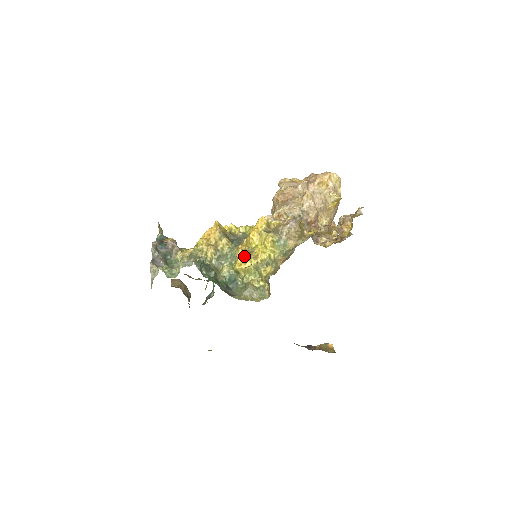
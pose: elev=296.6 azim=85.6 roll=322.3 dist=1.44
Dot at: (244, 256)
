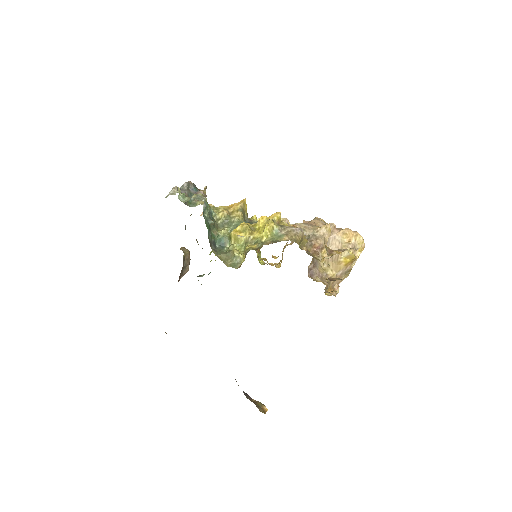
Dot at: (244, 227)
